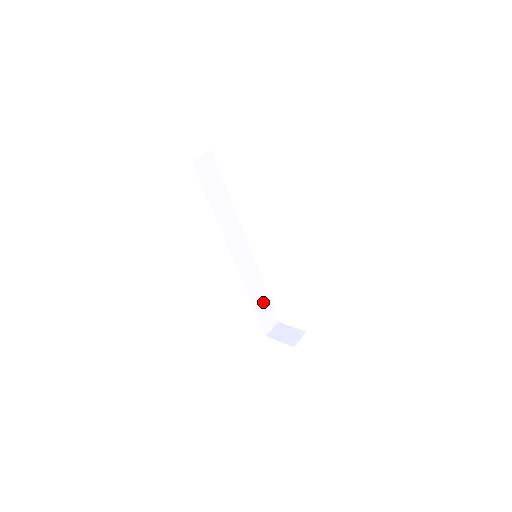
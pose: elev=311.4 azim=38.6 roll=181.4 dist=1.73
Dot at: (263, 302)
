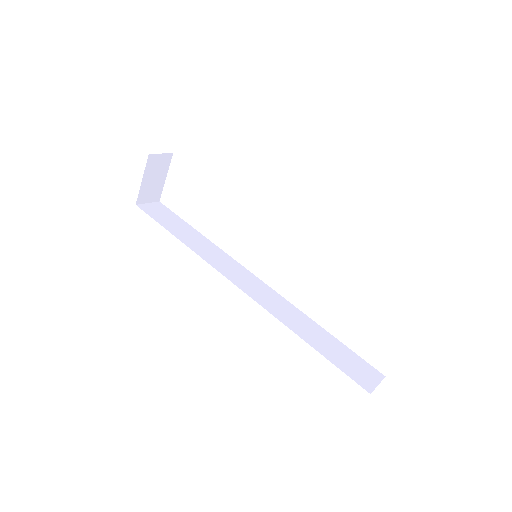
Dot at: (327, 343)
